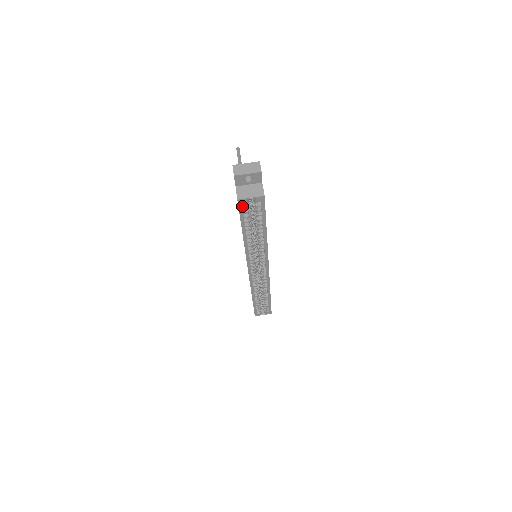
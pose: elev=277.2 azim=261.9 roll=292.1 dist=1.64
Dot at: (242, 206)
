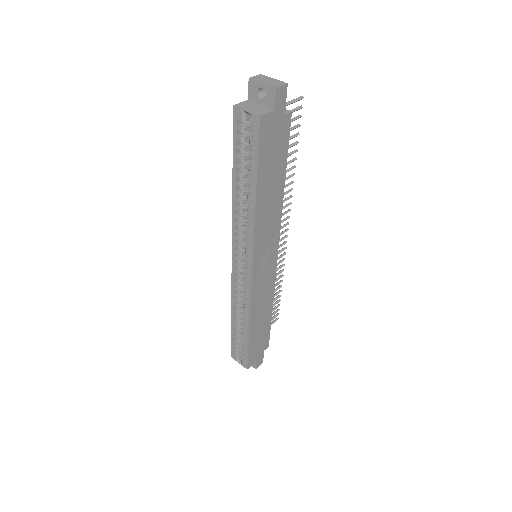
Dot at: (239, 124)
